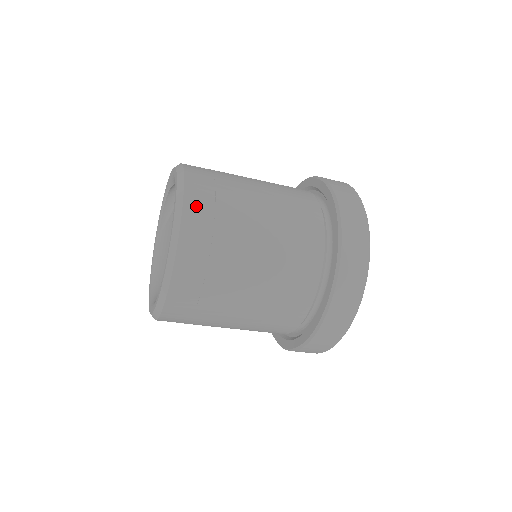
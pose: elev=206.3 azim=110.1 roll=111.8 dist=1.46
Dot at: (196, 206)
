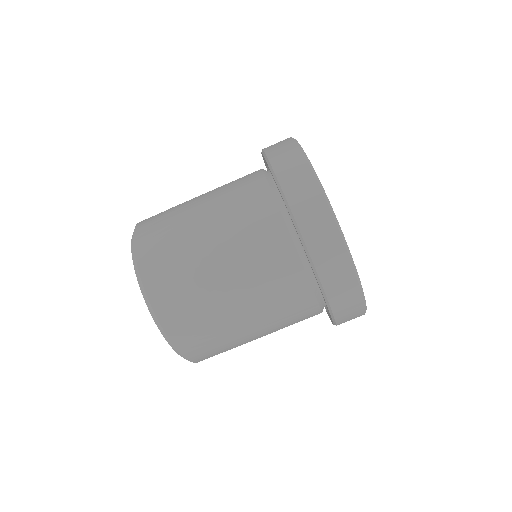
Dot at: (146, 247)
